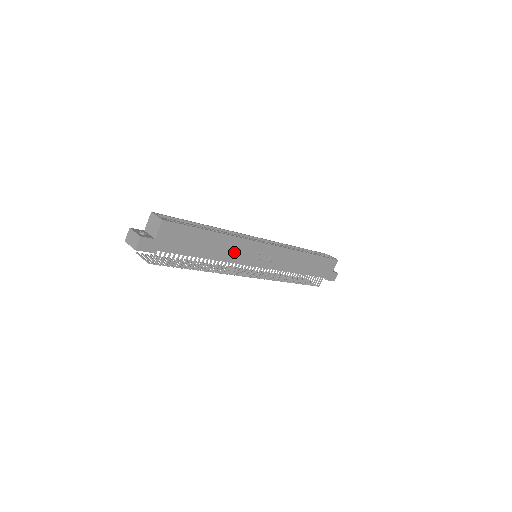
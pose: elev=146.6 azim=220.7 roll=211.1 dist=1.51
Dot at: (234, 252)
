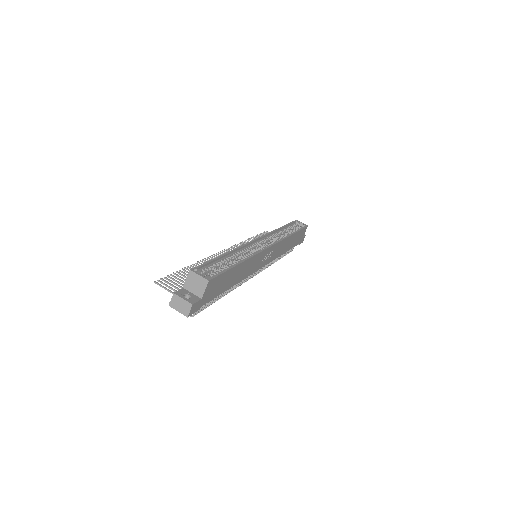
Dot at: (249, 269)
